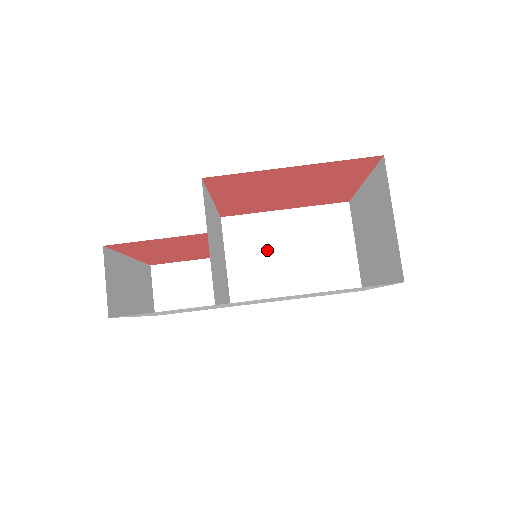
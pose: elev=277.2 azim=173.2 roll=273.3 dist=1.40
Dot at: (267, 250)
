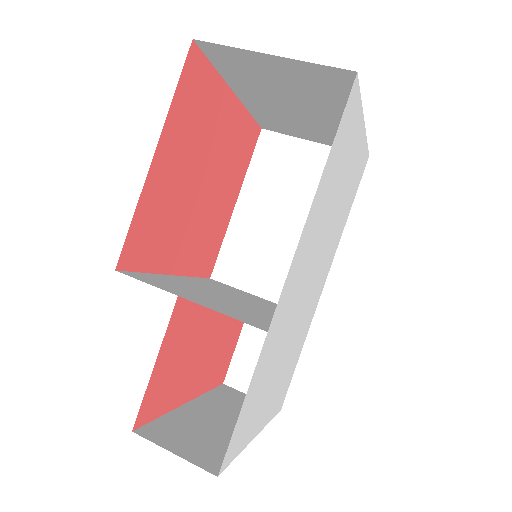
Dot at: (270, 245)
